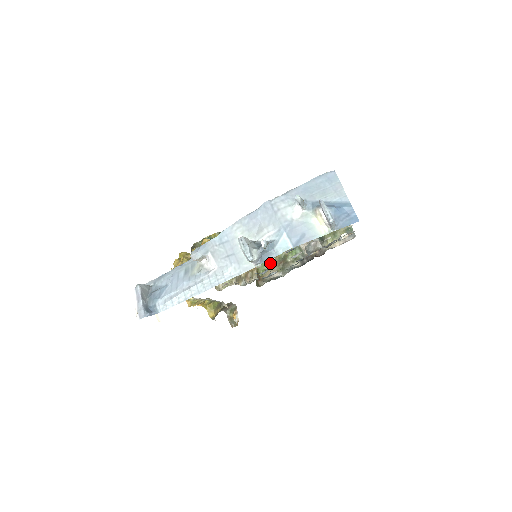
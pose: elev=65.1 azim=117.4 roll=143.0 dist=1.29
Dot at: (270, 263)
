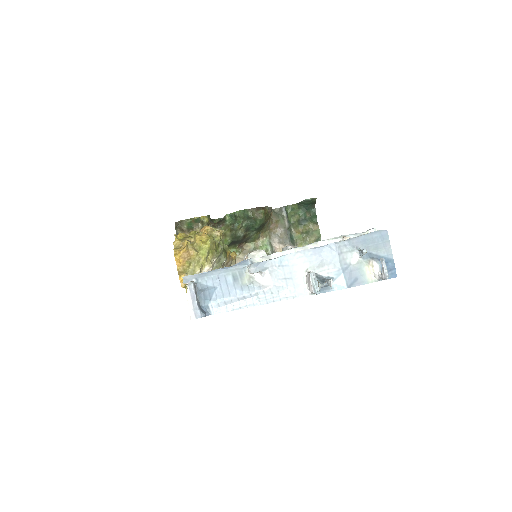
Dot at: (240, 251)
